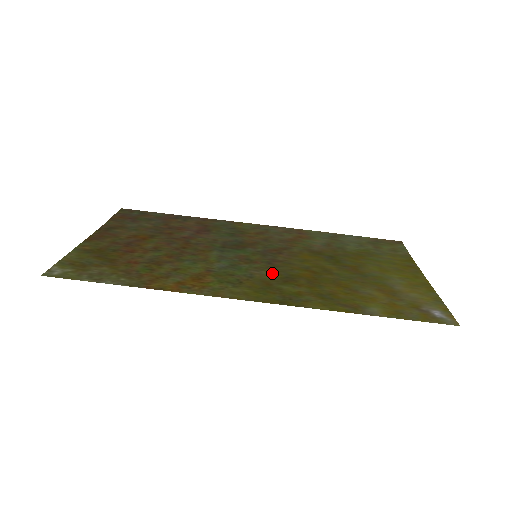
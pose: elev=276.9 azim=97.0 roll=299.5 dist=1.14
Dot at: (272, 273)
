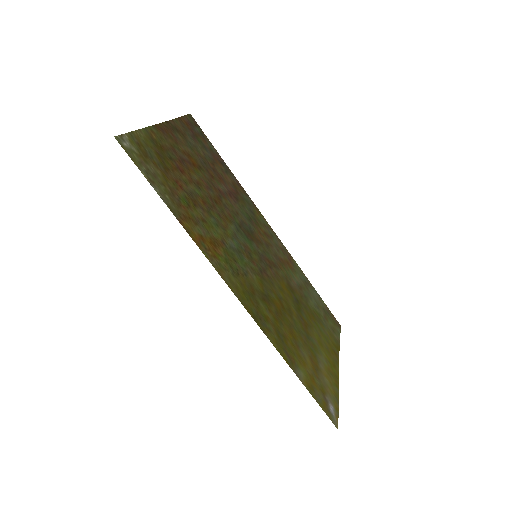
Dot at: (259, 283)
